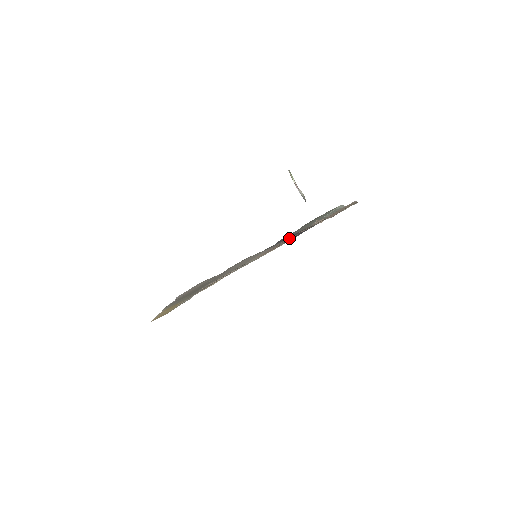
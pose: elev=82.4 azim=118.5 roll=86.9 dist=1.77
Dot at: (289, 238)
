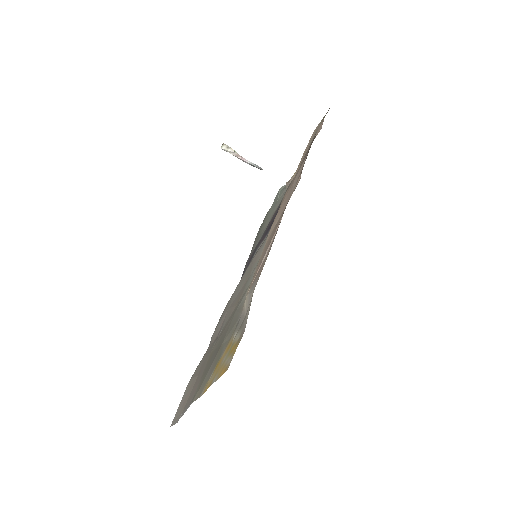
Dot at: (298, 172)
